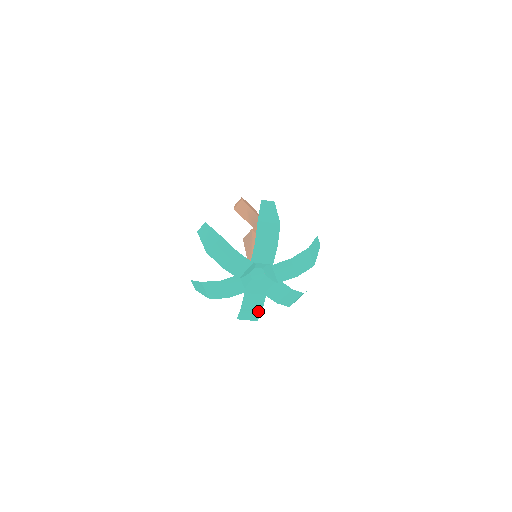
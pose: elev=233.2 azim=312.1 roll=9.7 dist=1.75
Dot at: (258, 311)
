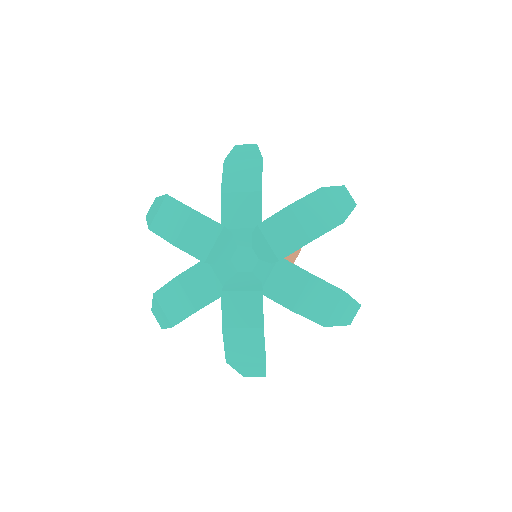
Dot at: (257, 331)
